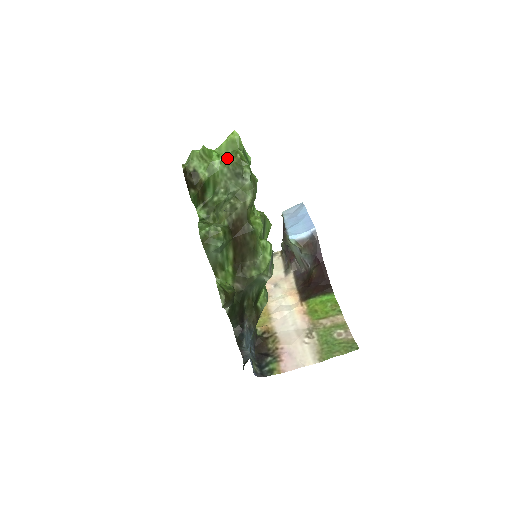
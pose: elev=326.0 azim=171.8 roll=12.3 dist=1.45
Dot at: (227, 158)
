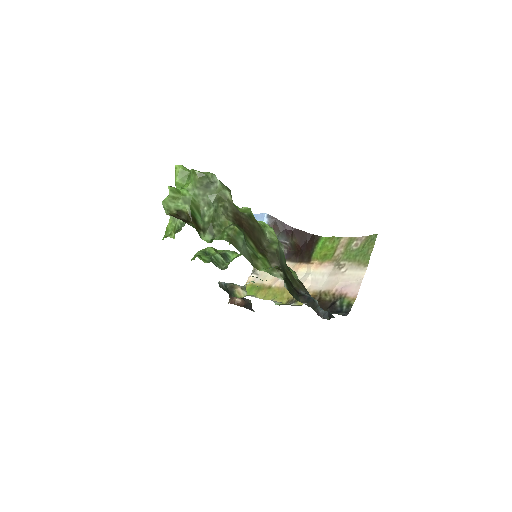
Dot at: (190, 183)
